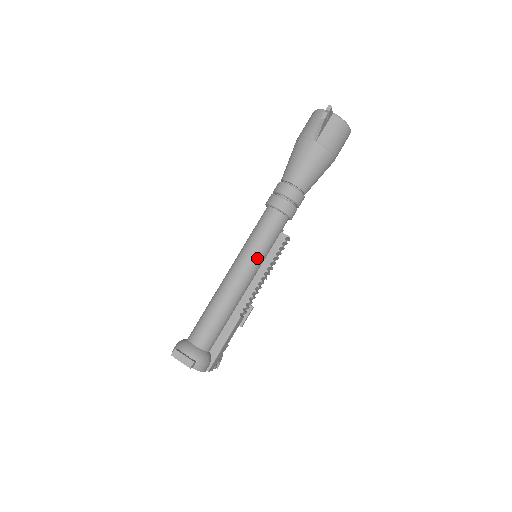
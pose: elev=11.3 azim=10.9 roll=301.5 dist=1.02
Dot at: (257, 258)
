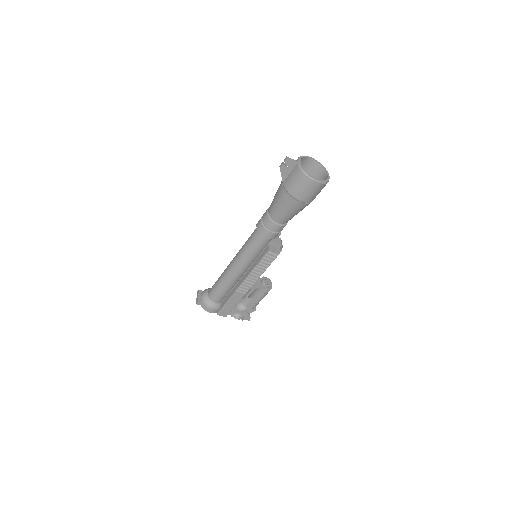
Dot at: (242, 257)
